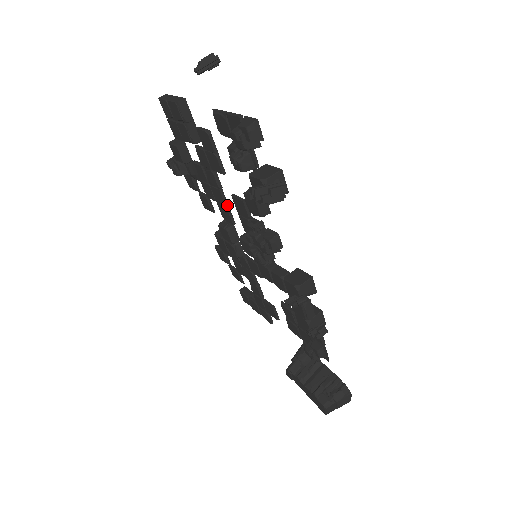
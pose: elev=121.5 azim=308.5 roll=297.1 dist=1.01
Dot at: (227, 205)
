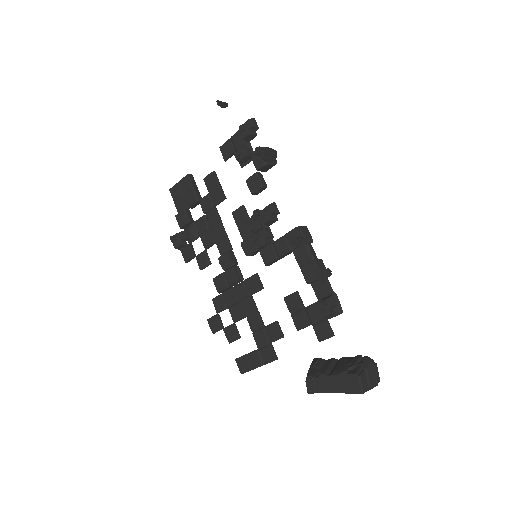
Dot at: (226, 234)
